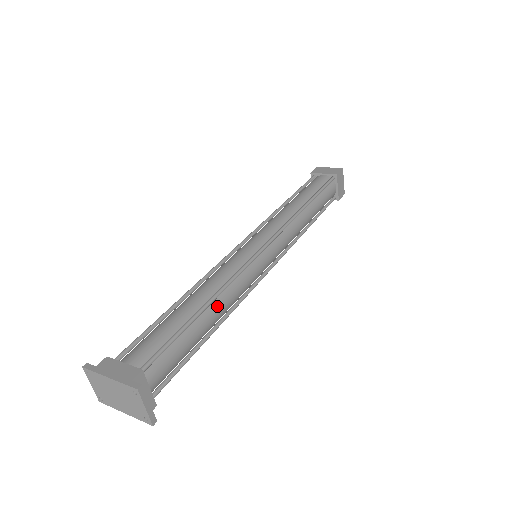
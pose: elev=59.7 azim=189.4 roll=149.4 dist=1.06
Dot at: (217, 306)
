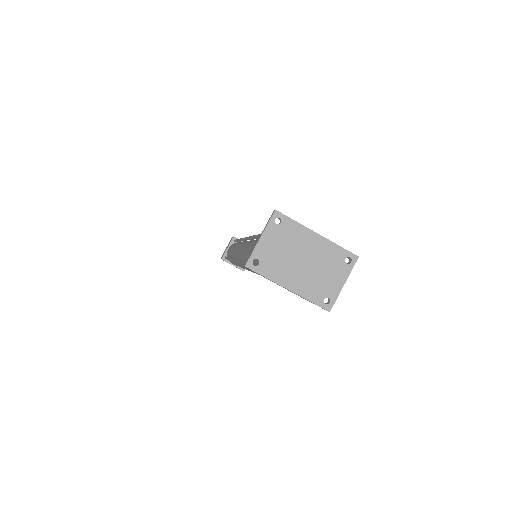
Dot at: occluded
